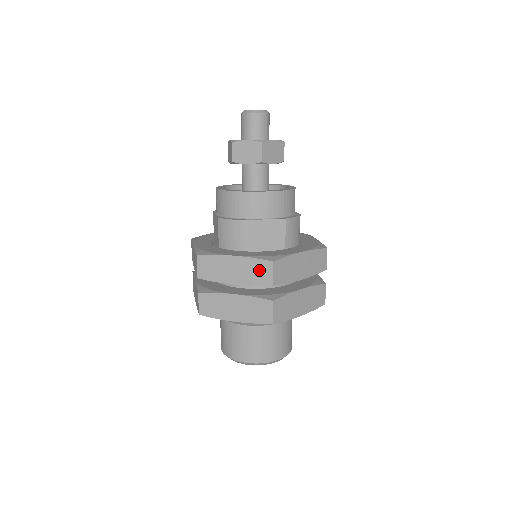
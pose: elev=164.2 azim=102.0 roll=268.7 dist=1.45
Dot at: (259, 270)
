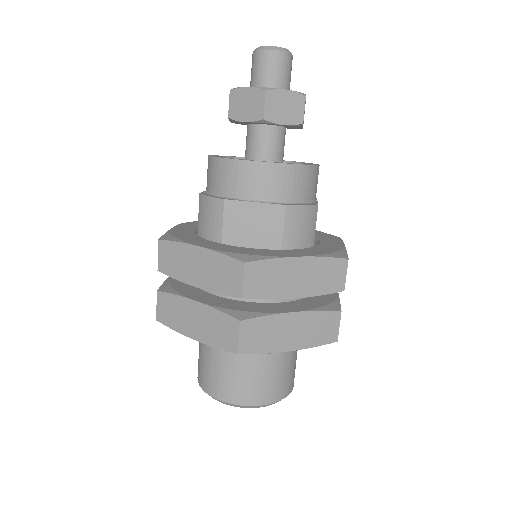
Dot at: (226, 272)
